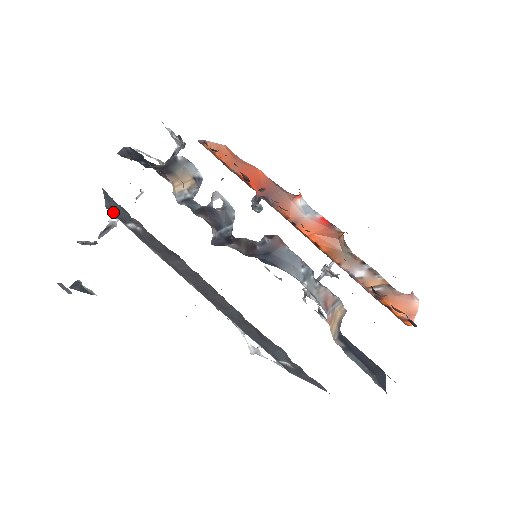
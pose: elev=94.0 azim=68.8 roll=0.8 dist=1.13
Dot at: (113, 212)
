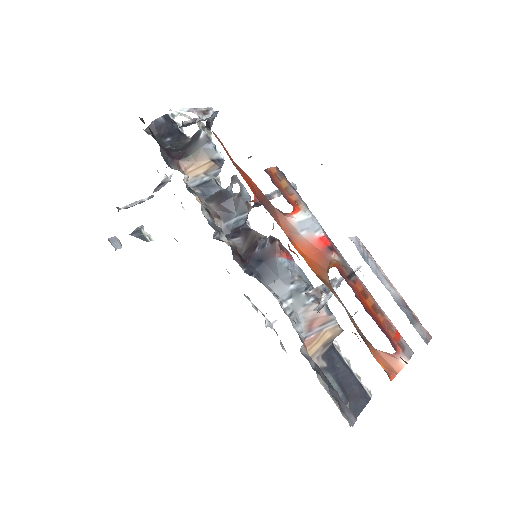
Dot at: occluded
